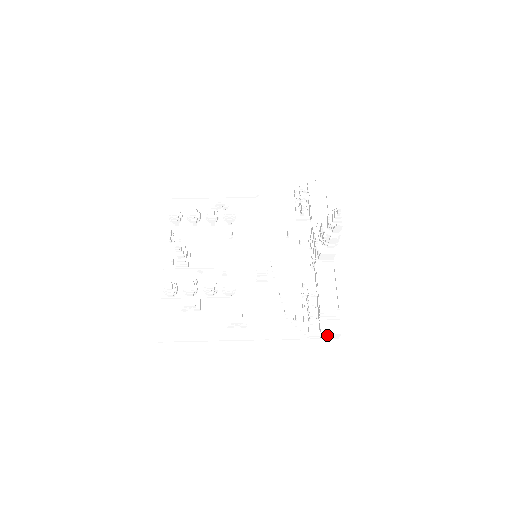
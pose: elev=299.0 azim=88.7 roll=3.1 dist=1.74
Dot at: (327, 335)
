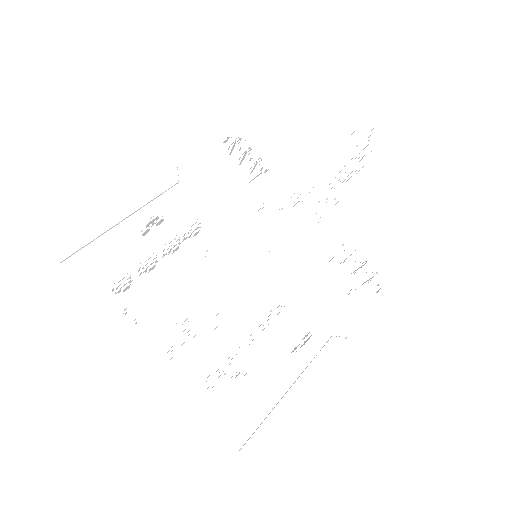
Dot at: occluded
